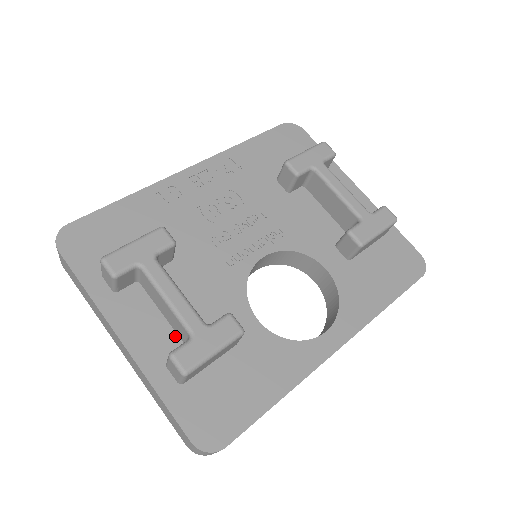
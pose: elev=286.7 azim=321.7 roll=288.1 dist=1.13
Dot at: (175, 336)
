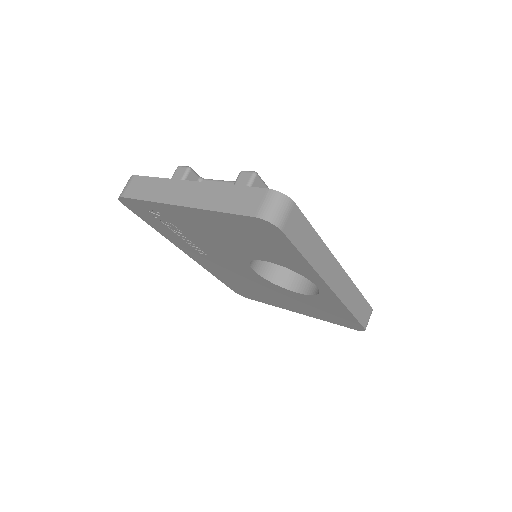
Dot at: occluded
